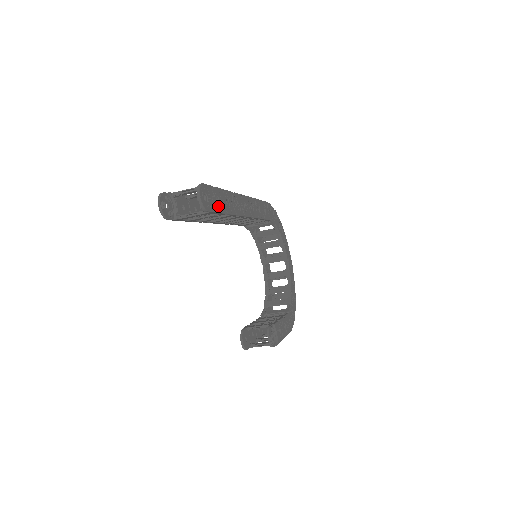
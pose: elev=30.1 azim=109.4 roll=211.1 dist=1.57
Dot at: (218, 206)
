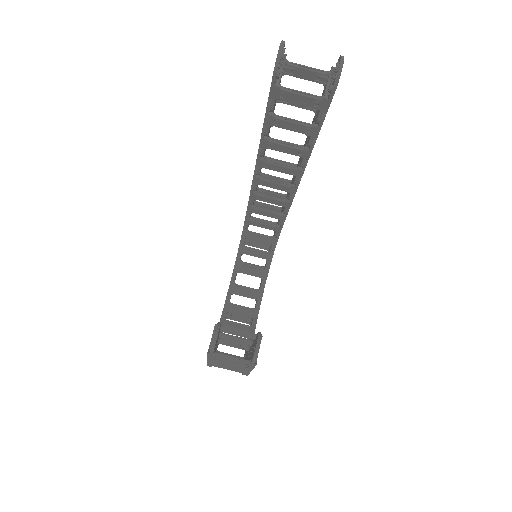
Dot at: (325, 113)
